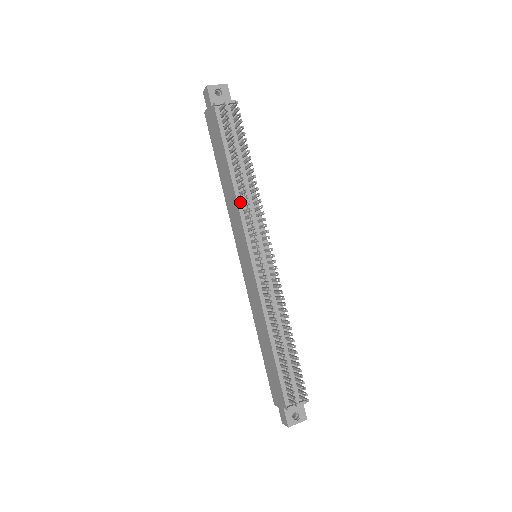
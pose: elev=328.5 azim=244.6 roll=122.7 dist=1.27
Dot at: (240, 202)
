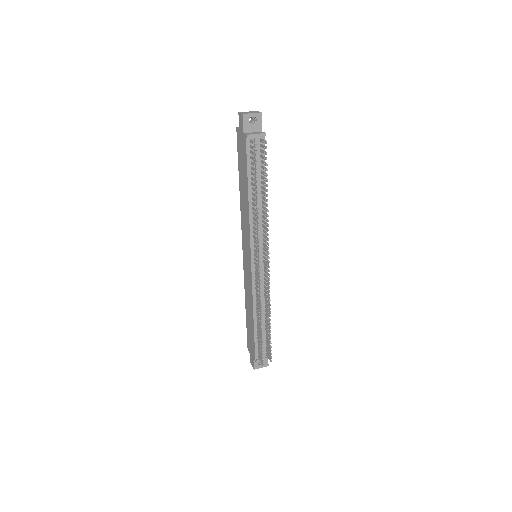
Dot at: (252, 219)
